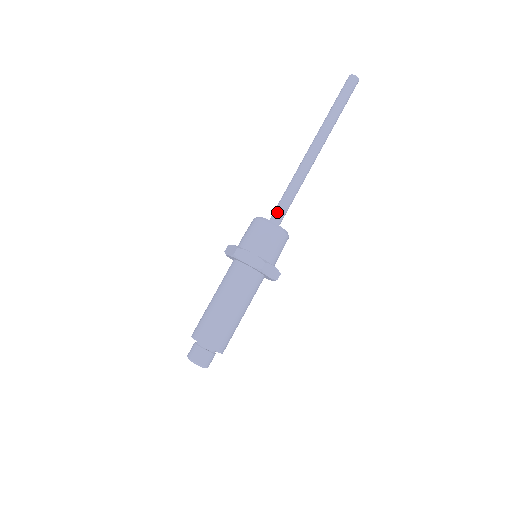
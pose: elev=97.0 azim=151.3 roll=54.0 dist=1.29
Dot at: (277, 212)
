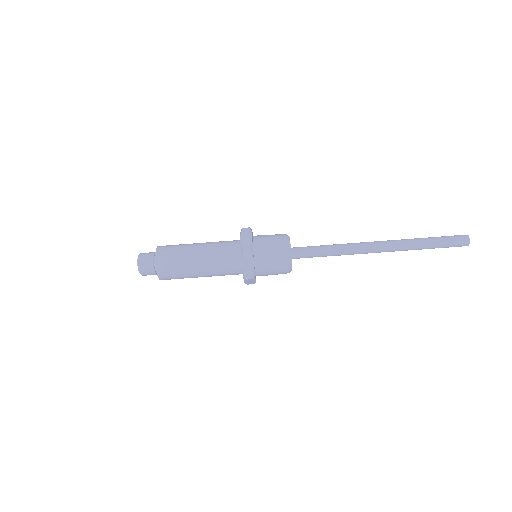
Dot at: (303, 247)
